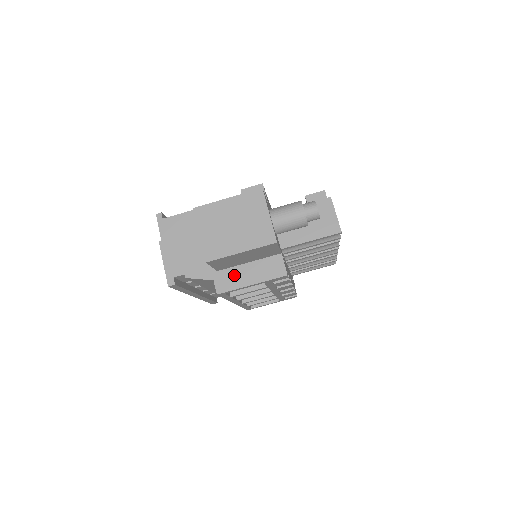
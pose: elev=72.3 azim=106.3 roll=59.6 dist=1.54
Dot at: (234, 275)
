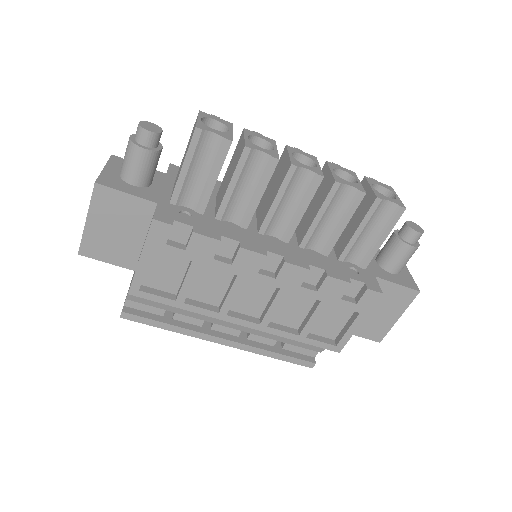
Dot at: occluded
